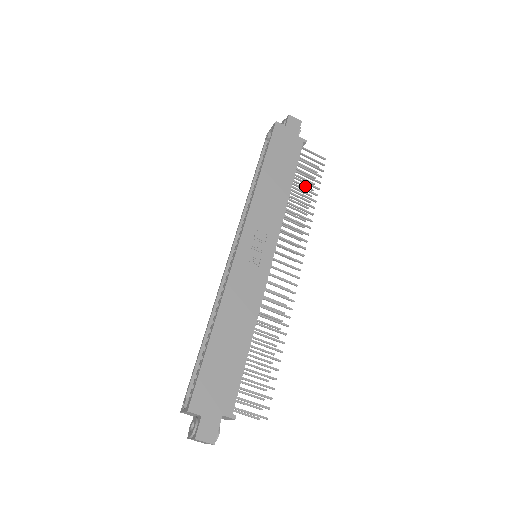
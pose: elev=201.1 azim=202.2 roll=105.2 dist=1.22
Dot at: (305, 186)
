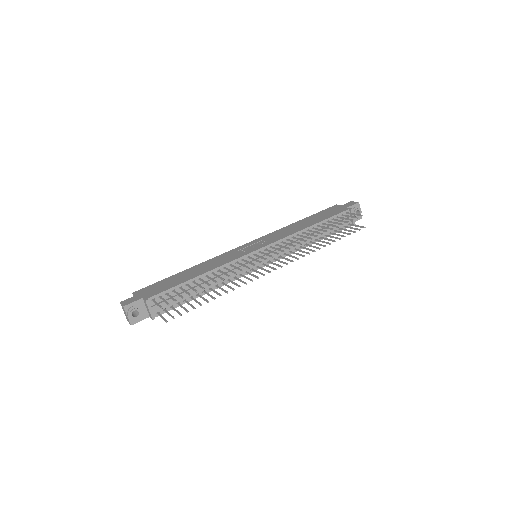
Dot at: (340, 235)
